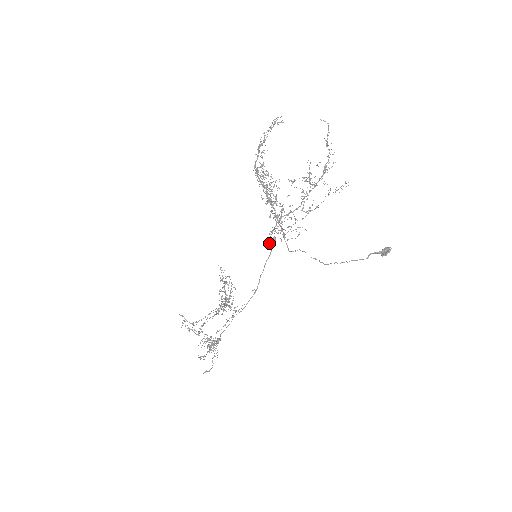
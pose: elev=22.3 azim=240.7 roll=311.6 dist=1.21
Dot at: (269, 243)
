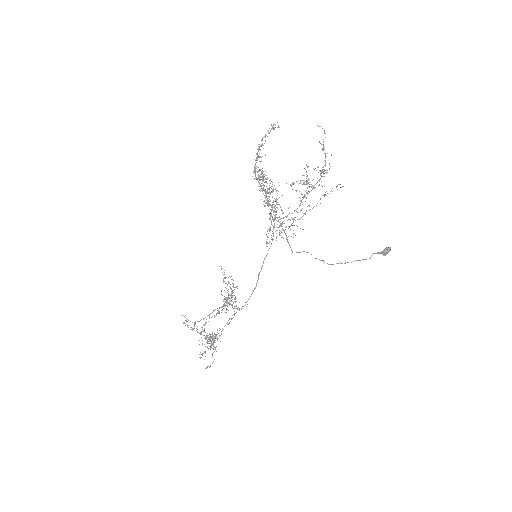
Dot at: (267, 243)
